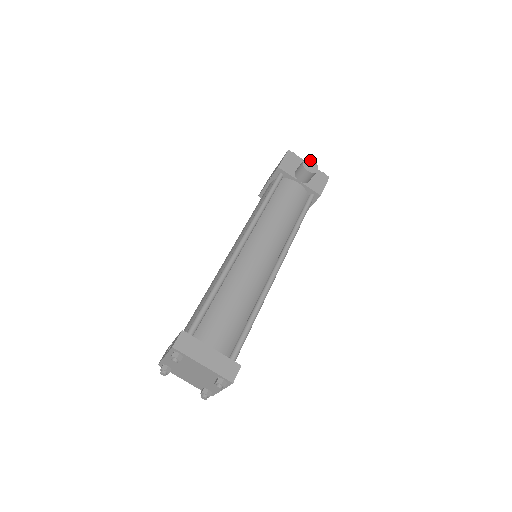
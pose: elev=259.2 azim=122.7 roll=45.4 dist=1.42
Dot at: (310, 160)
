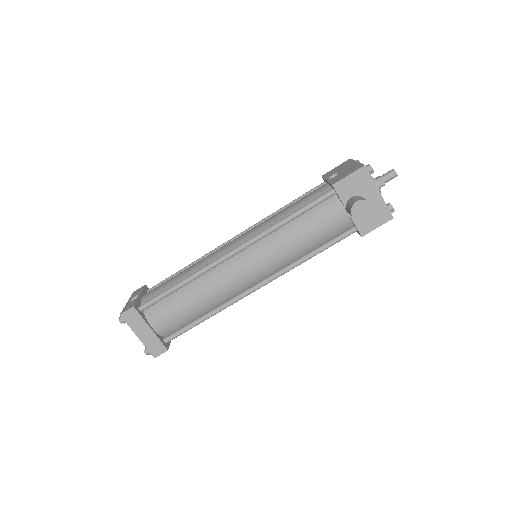
Dot at: (367, 203)
